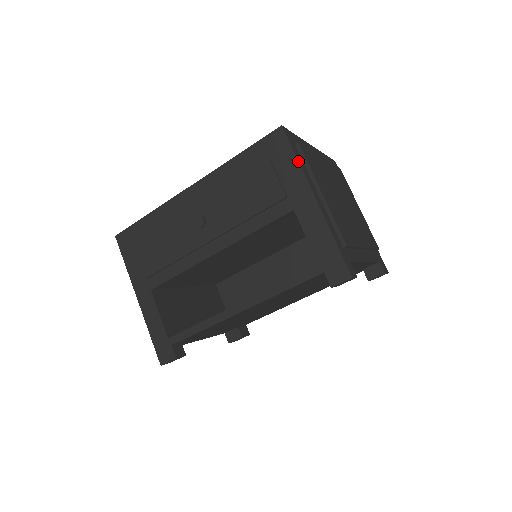
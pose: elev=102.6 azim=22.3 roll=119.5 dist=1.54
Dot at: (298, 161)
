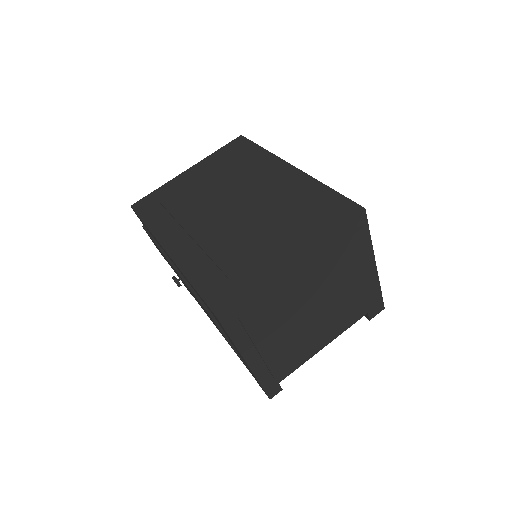
Dot at: occluded
